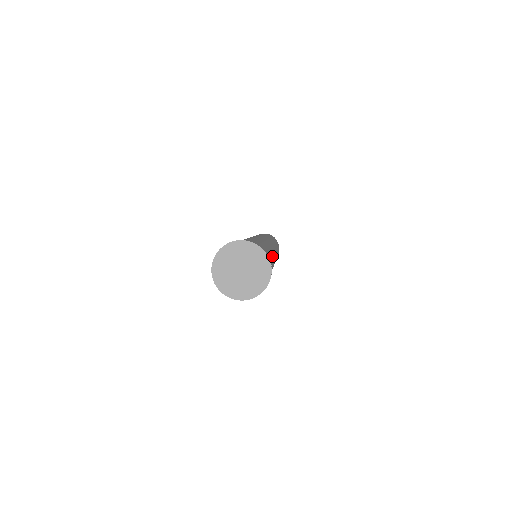
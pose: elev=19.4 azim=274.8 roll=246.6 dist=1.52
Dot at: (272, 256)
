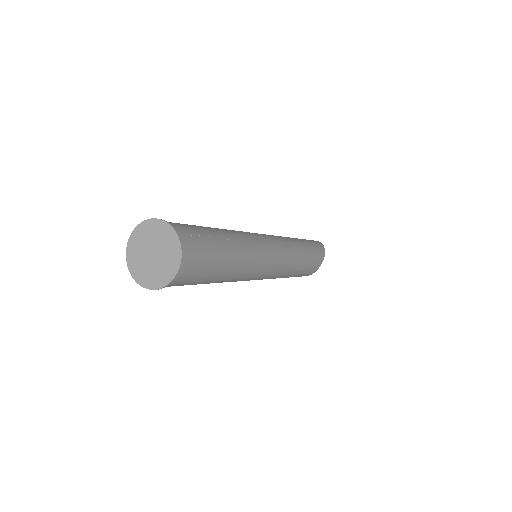
Dot at: (227, 235)
